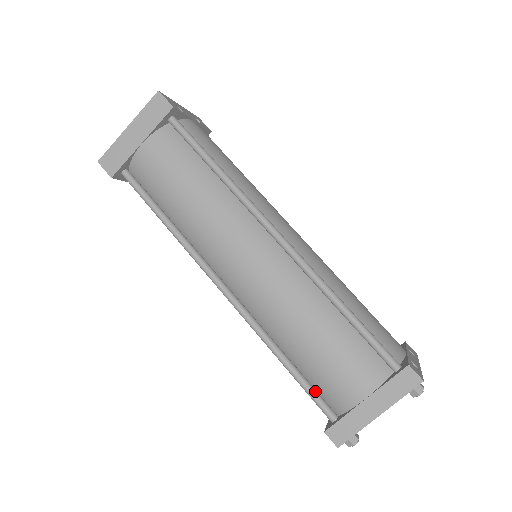
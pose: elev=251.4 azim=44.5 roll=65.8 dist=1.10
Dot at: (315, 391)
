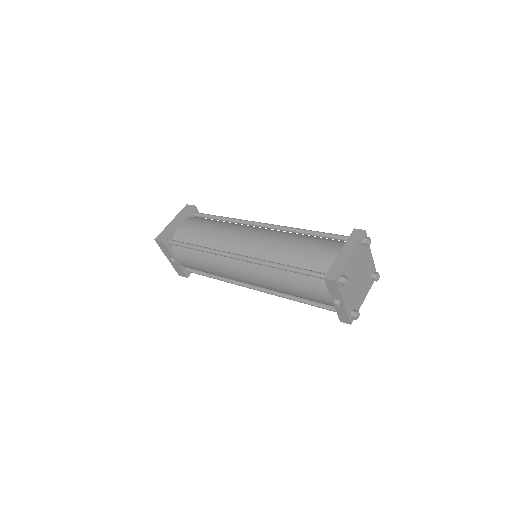
Dot at: (311, 270)
